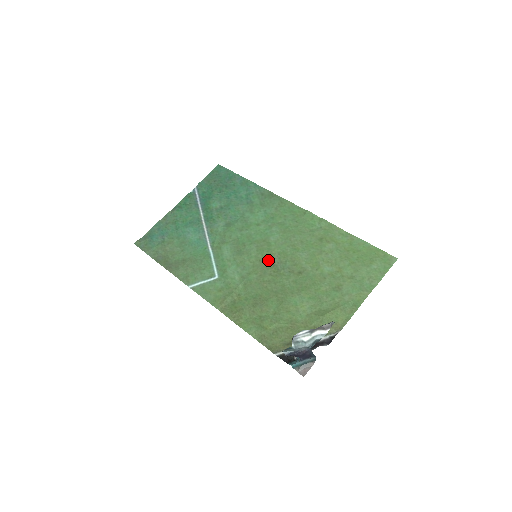
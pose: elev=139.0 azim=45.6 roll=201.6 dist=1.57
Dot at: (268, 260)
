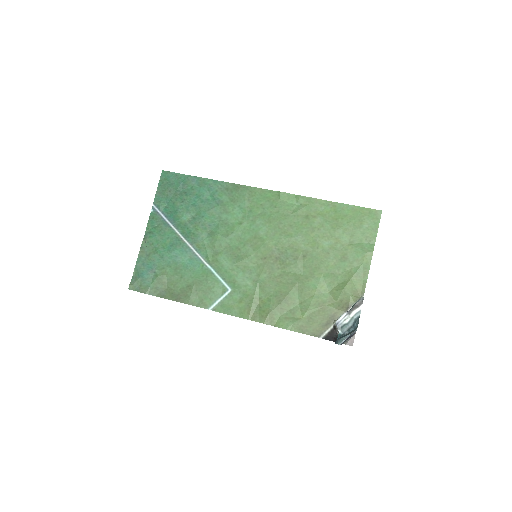
Dot at: (269, 255)
